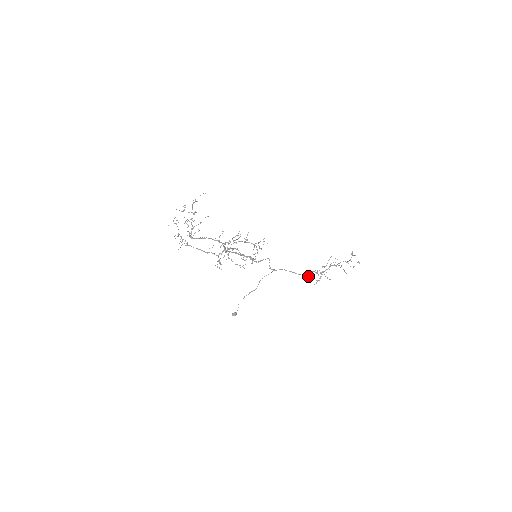
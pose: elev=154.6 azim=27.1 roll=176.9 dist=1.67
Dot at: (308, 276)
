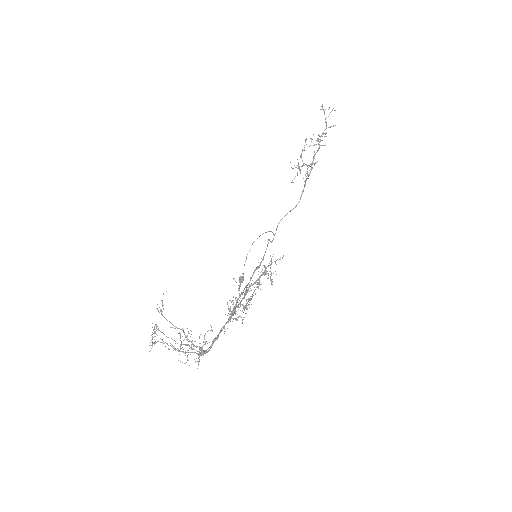
Dot at: occluded
